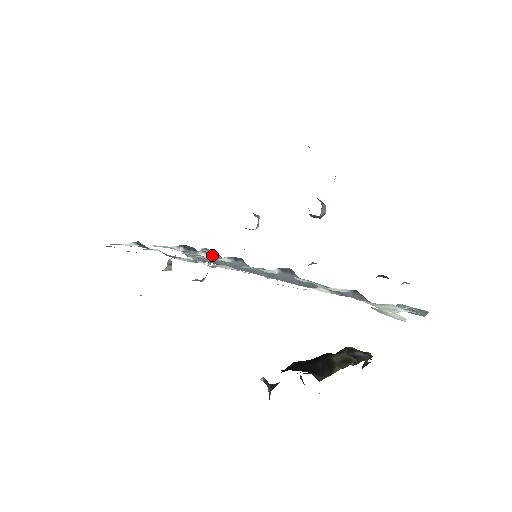
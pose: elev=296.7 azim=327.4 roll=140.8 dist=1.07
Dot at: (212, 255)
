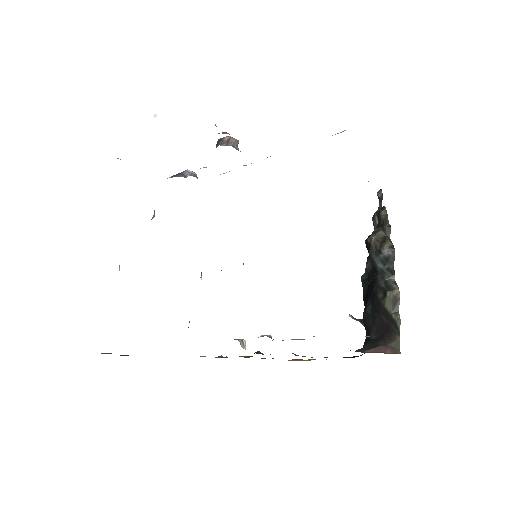
Dot at: occluded
